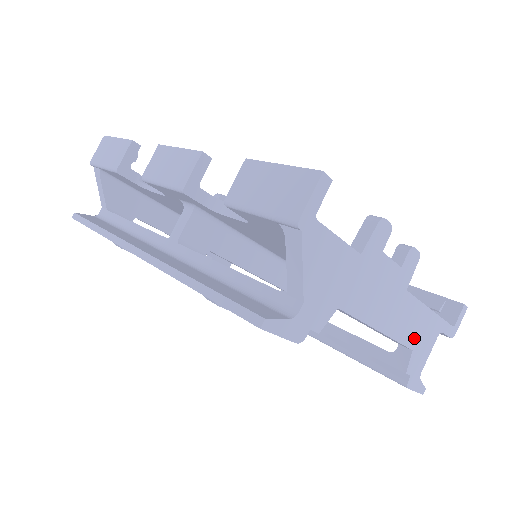
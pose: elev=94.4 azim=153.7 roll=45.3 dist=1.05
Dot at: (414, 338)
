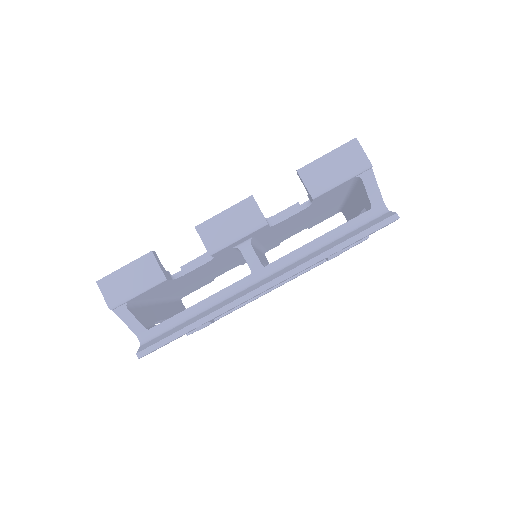
Dot at: occluded
